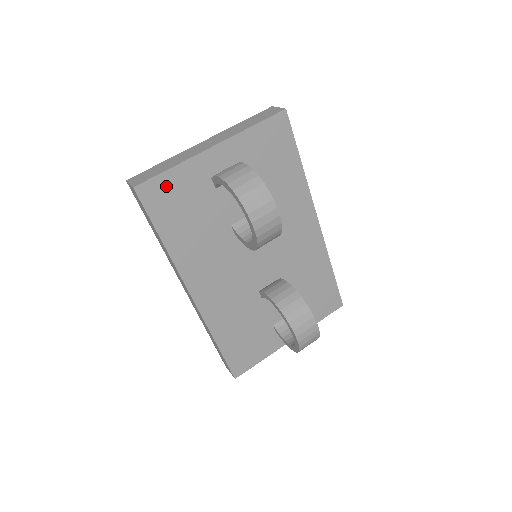
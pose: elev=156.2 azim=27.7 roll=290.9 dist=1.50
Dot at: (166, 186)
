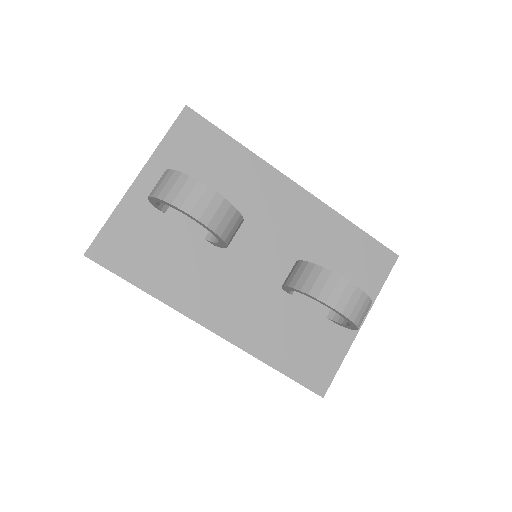
Dot at: (114, 237)
